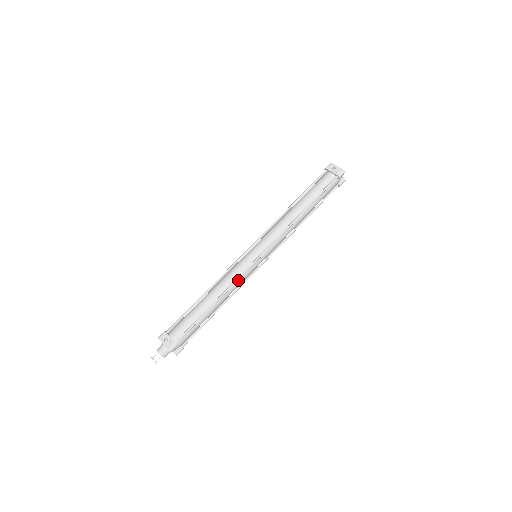
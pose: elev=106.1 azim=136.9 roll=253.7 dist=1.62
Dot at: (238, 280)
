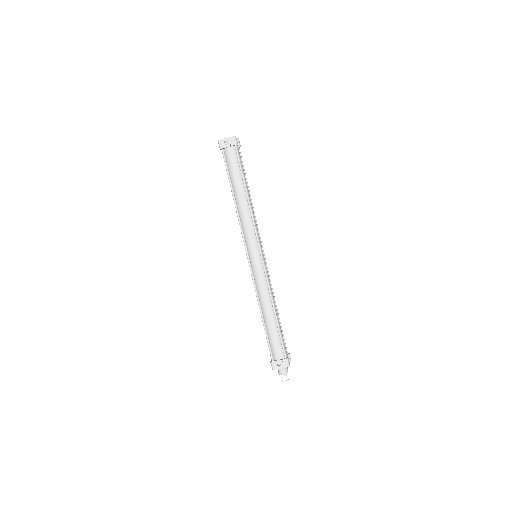
Dot at: (268, 283)
